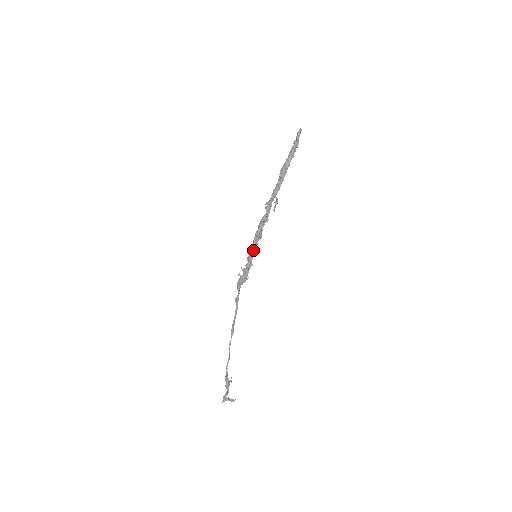
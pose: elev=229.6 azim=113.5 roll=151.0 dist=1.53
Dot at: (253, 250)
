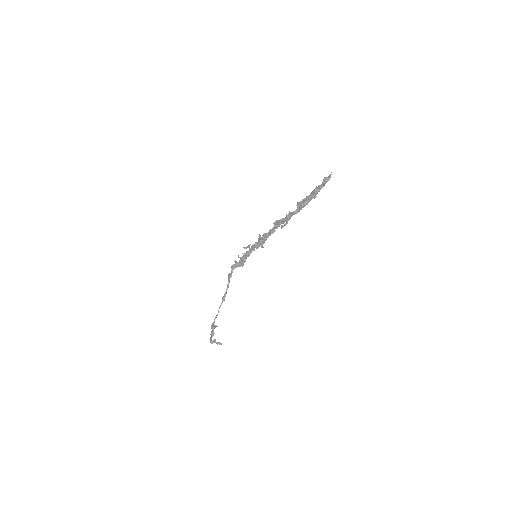
Dot at: (253, 248)
